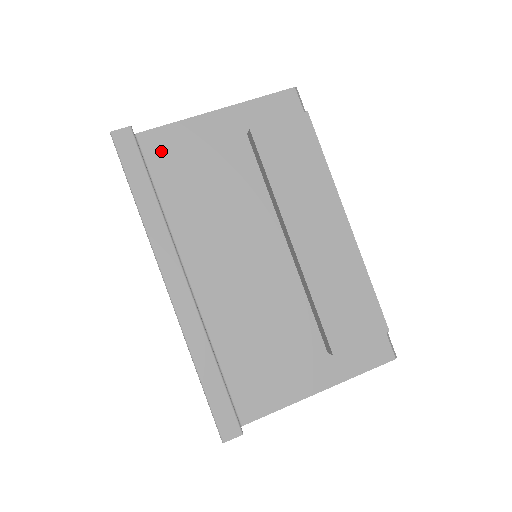
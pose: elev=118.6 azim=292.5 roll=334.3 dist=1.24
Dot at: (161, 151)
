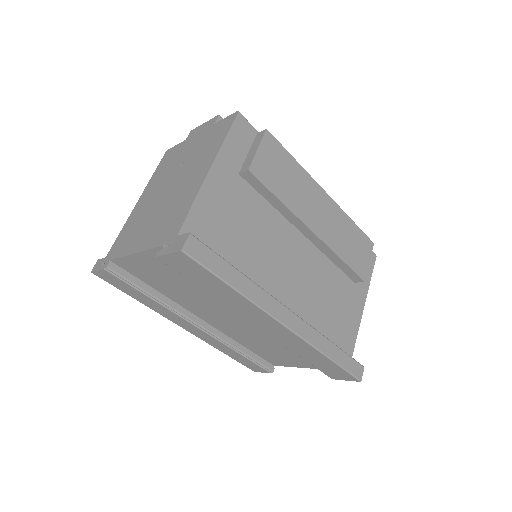
Dot at: (202, 234)
